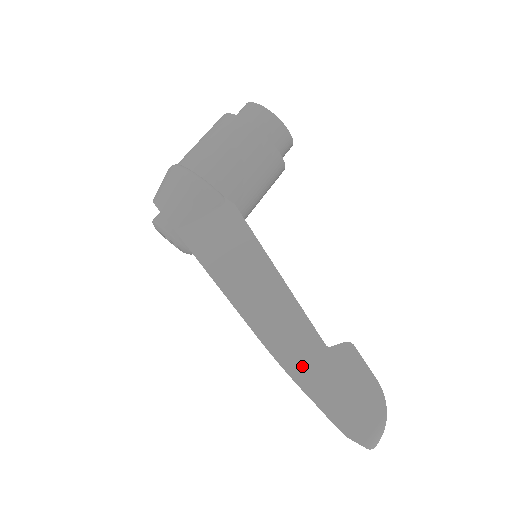
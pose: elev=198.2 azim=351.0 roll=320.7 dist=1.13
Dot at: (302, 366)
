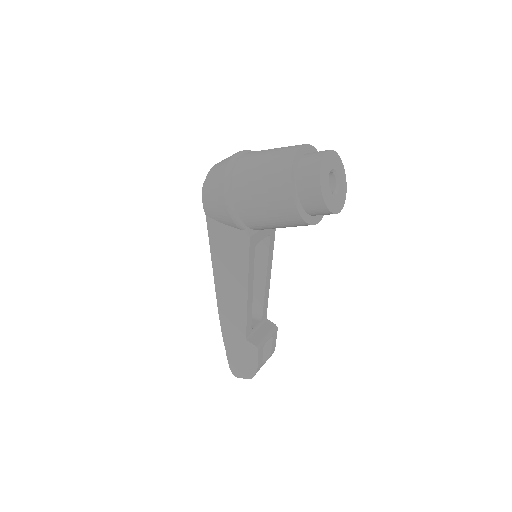
Dot at: (229, 333)
